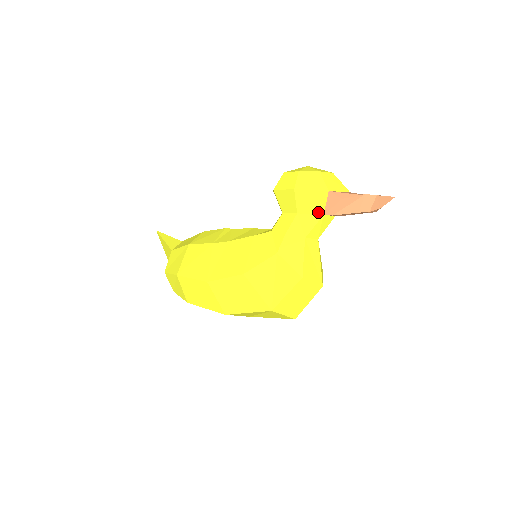
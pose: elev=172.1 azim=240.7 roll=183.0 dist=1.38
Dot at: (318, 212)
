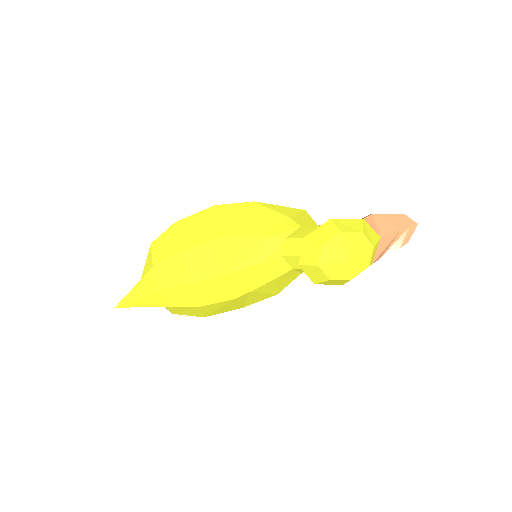
Dot at: occluded
